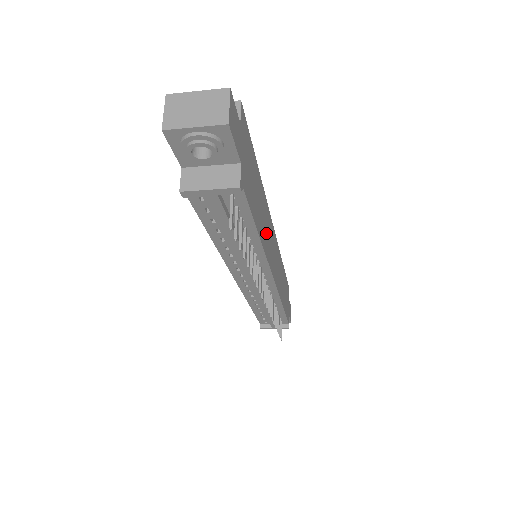
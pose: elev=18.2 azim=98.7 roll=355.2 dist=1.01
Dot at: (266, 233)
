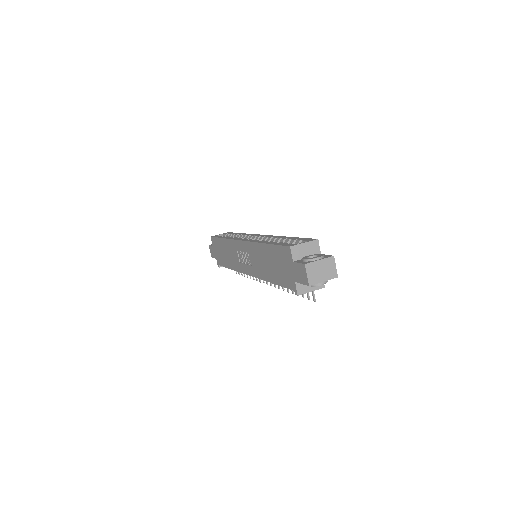
Dot at: occluded
